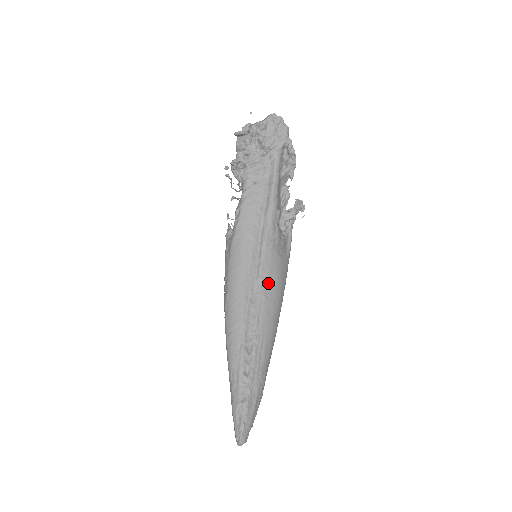
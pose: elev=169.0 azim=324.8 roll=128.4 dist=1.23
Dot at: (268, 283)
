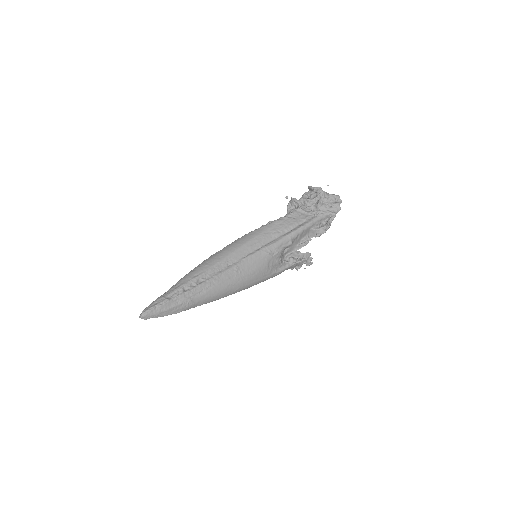
Dot at: (246, 266)
